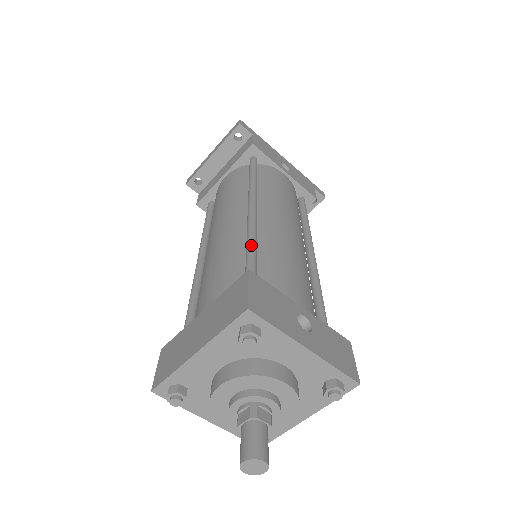
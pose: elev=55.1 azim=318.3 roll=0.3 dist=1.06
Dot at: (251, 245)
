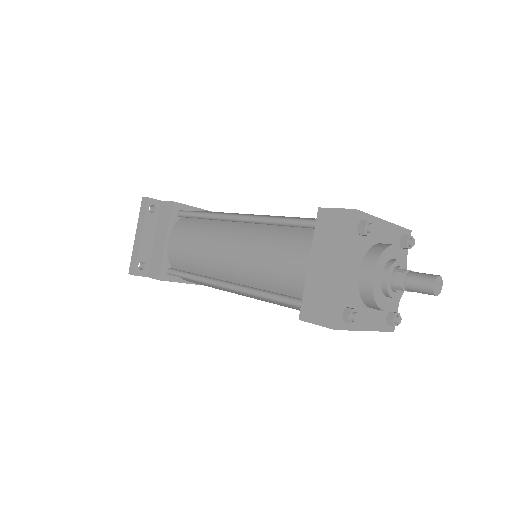
Dot at: (282, 218)
